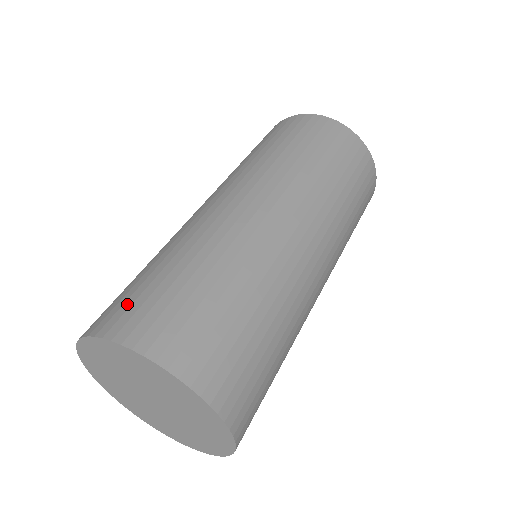
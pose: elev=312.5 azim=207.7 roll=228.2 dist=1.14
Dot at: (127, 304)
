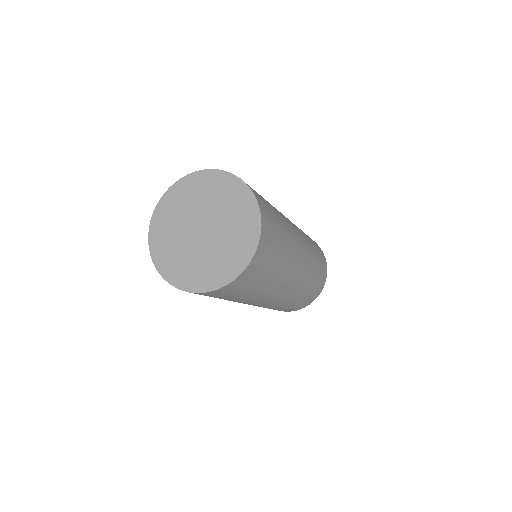
Dot at: occluded
